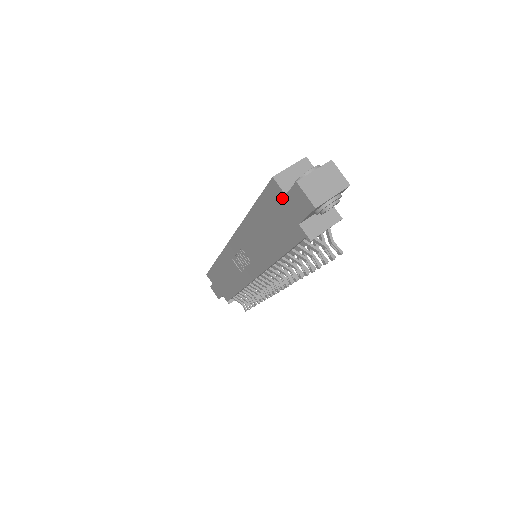
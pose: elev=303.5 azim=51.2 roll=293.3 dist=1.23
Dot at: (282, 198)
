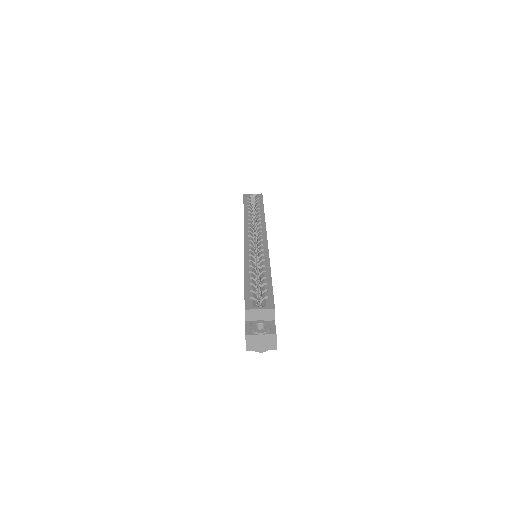
Dot at: occluded
